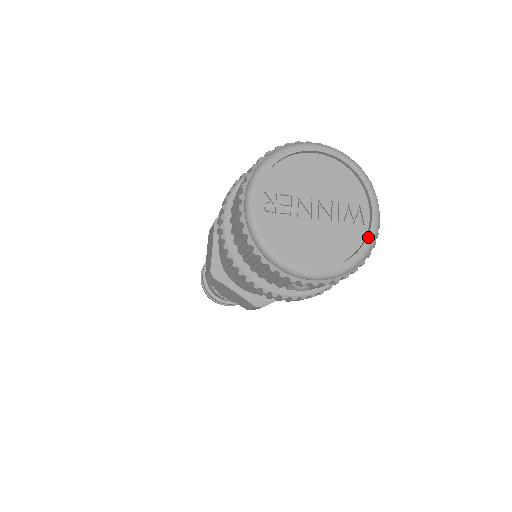
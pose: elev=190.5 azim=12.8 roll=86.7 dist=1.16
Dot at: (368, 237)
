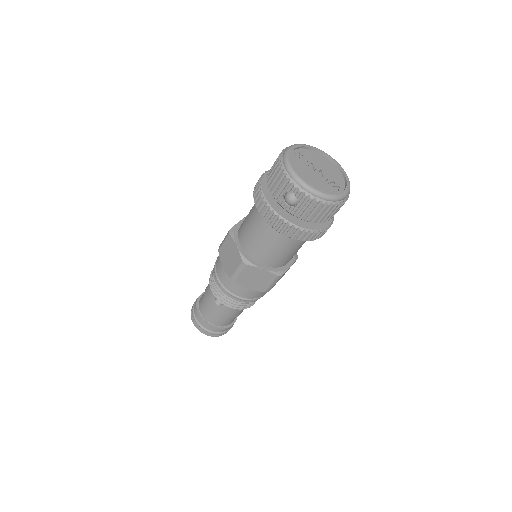
Dot at: (337, 193)
